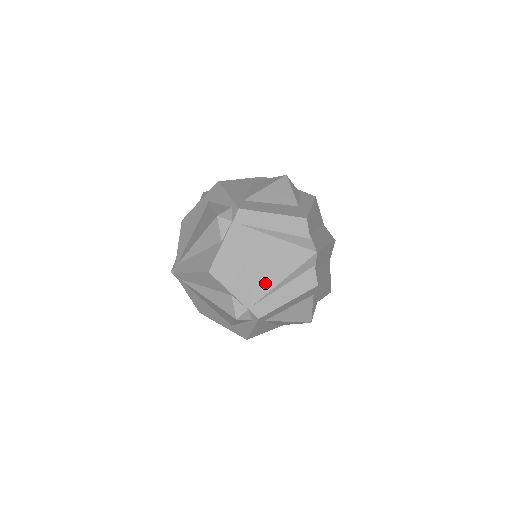
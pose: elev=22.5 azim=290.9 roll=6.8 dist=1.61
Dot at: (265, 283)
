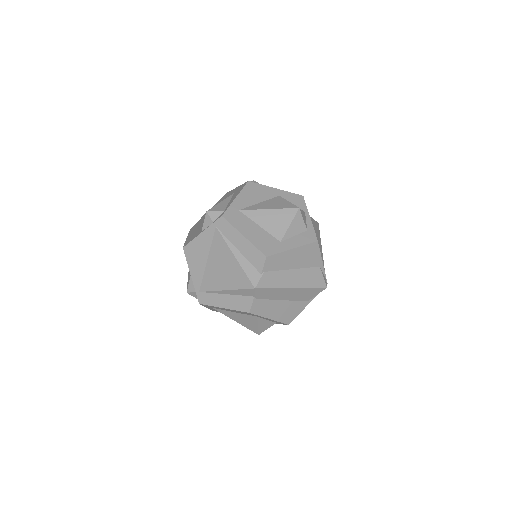
Dot at: (213, 283)
